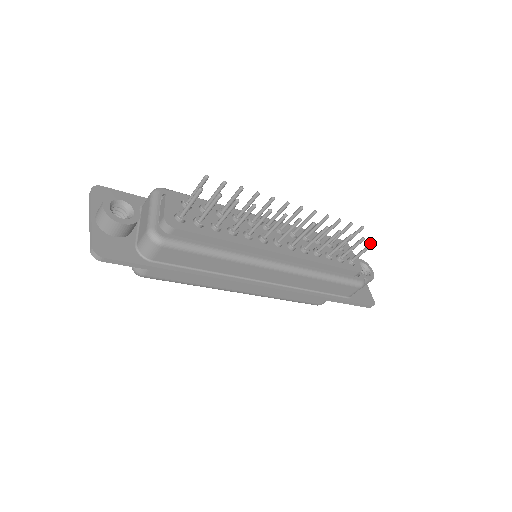
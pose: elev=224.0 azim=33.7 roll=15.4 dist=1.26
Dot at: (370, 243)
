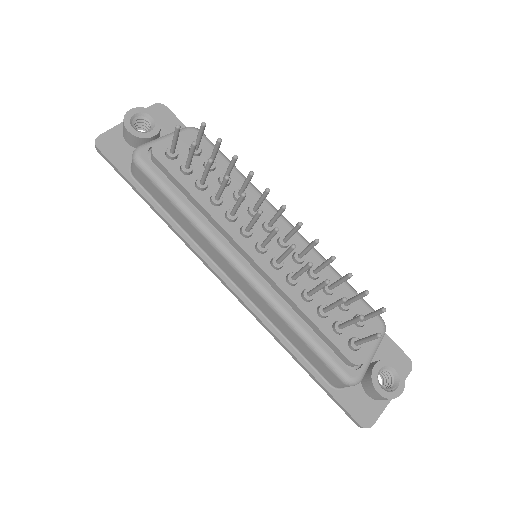
Dot at: occluded
